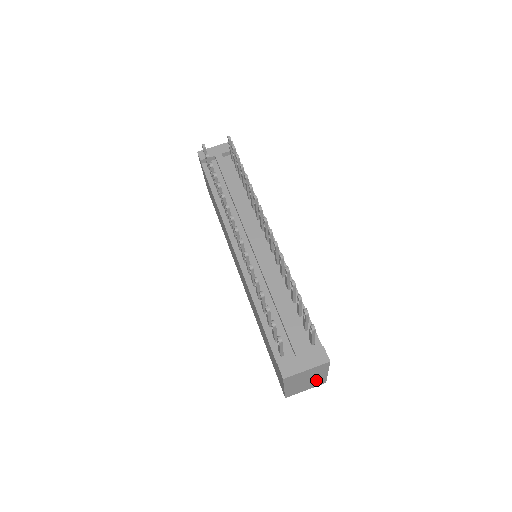
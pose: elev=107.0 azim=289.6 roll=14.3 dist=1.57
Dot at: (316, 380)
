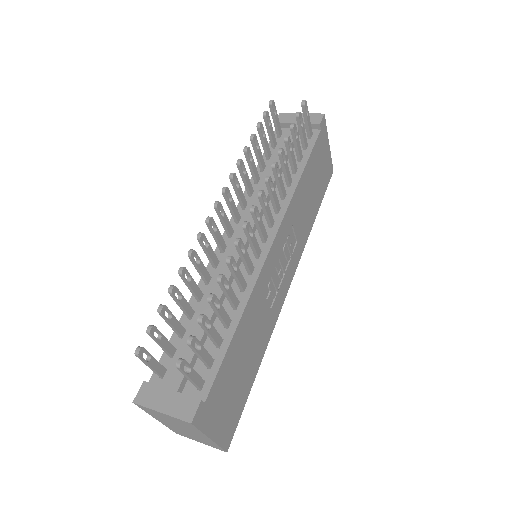
Dot at: (202, 438)
